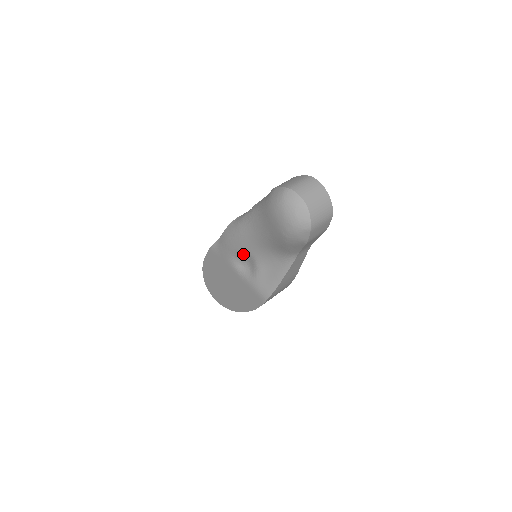
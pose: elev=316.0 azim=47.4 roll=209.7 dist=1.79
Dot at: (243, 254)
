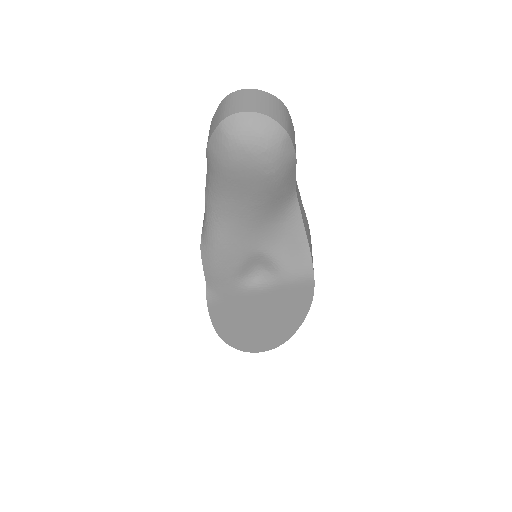
Dot at: (245, 263)
